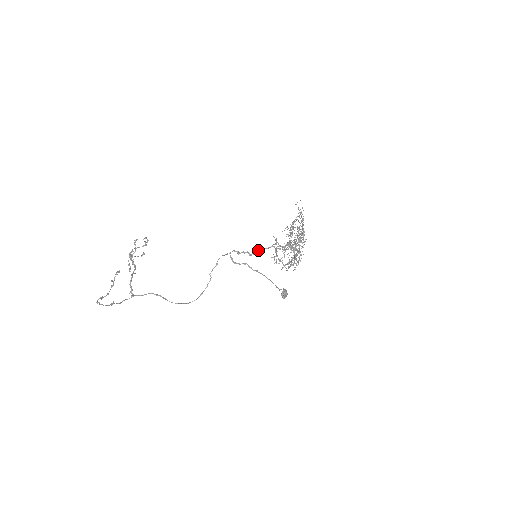
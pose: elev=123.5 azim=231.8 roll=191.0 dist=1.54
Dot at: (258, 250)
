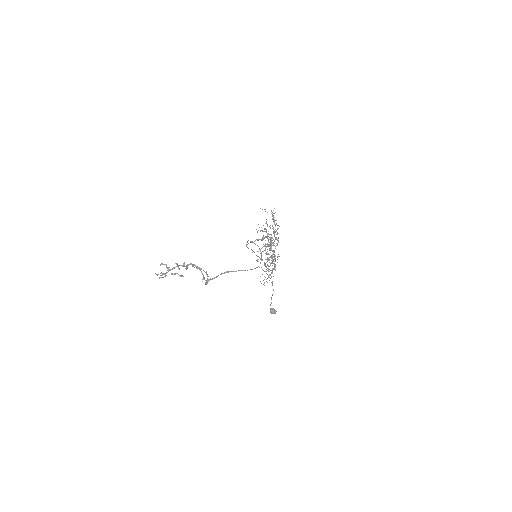
Dot at: (264, 237)
